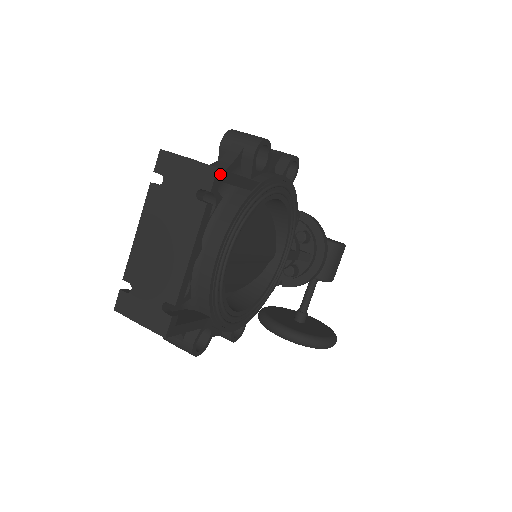
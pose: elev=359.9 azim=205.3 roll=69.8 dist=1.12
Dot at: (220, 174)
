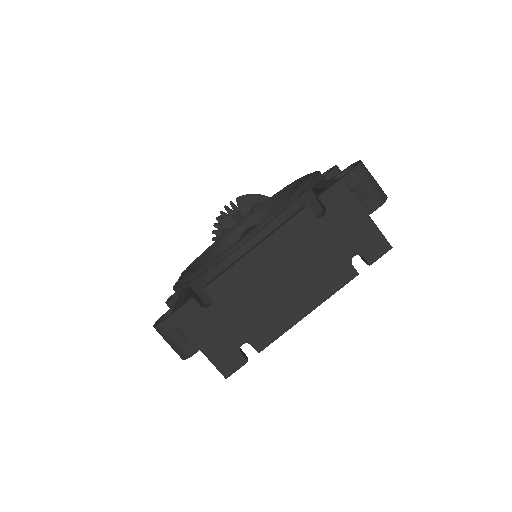
Dot at: (384, 250)
